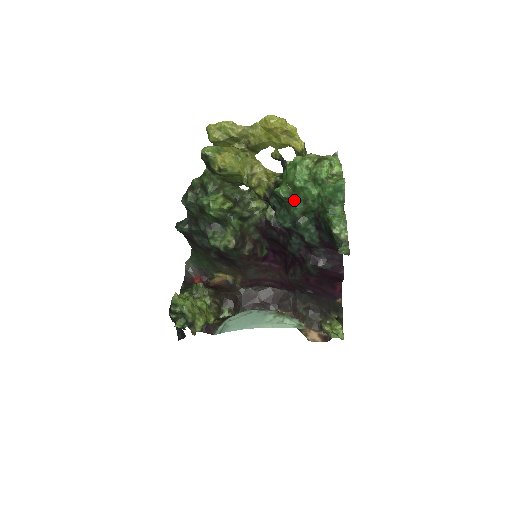
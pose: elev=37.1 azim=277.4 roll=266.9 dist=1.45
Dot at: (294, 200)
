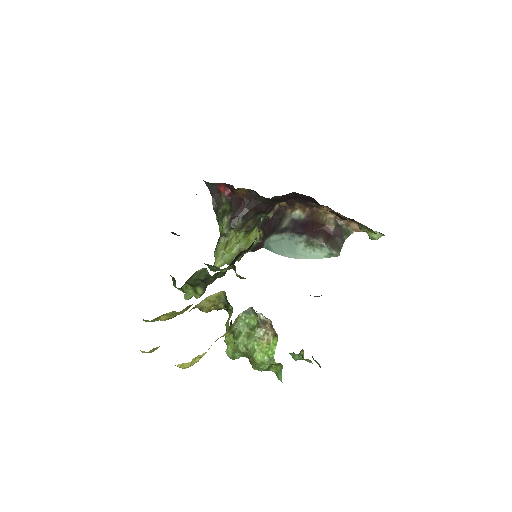
Dot at: occluded
